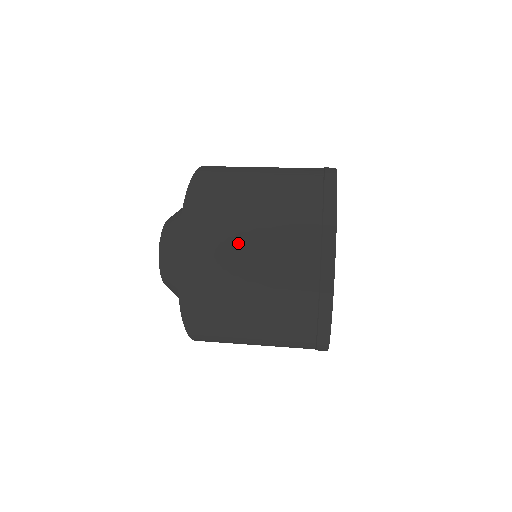
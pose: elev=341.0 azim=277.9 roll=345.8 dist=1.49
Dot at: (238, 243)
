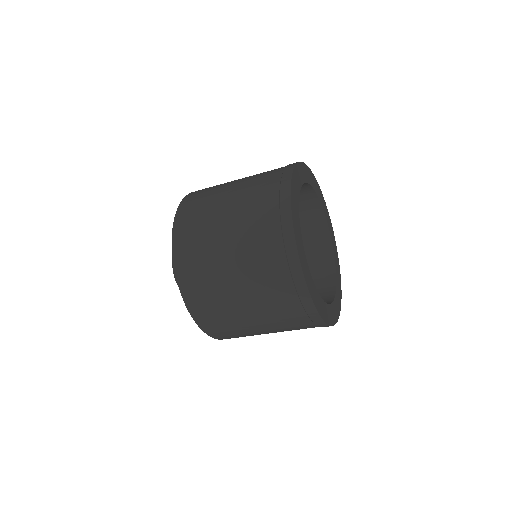
Dot at: occluded
